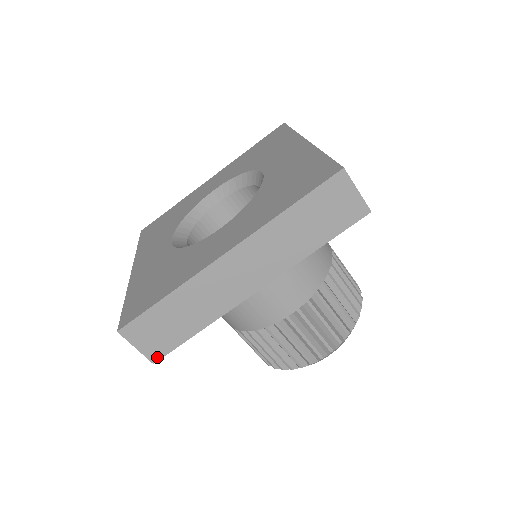
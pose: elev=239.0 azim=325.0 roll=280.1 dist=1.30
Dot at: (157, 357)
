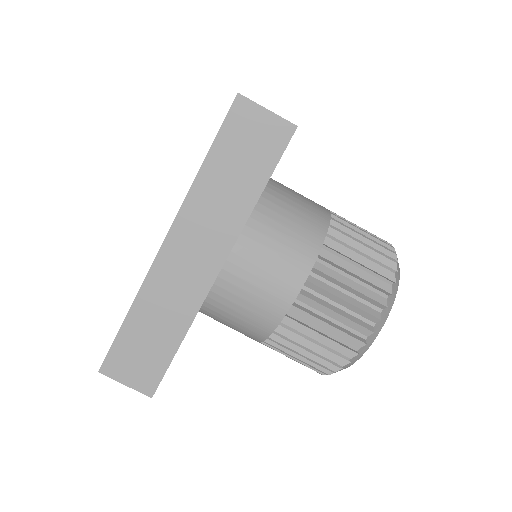
Dot at: (152, 389)
